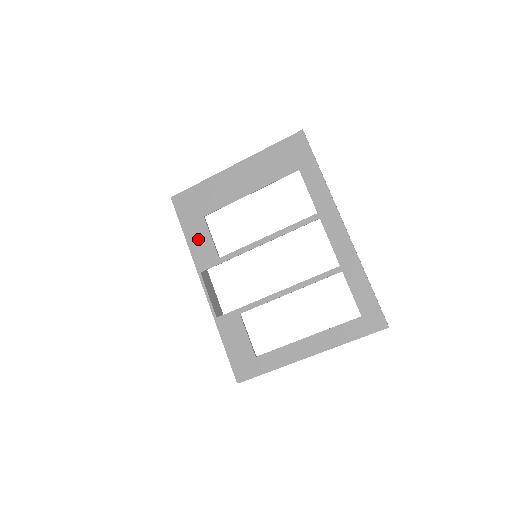
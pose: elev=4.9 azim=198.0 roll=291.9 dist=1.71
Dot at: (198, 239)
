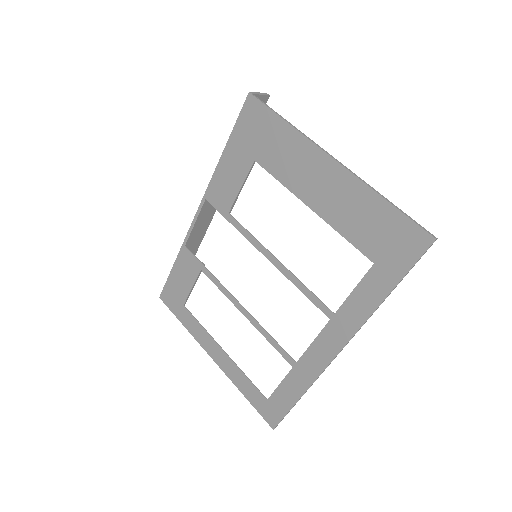
Dot at: (230, 171)
